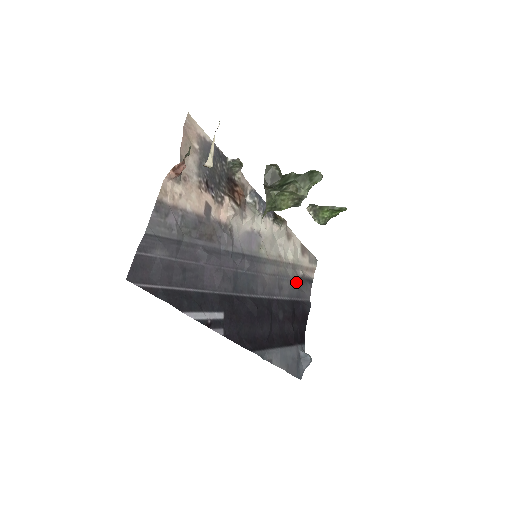
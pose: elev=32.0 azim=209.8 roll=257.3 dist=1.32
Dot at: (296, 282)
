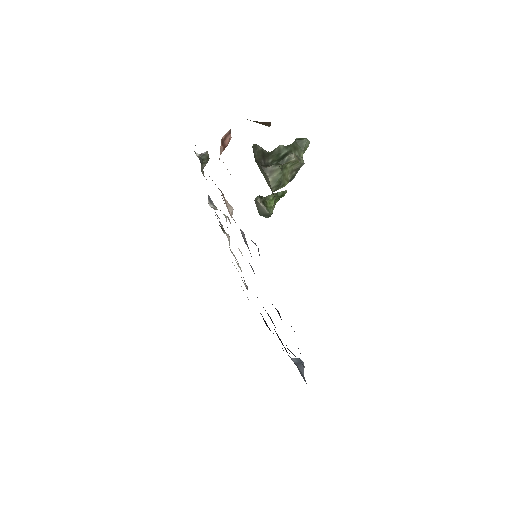
Dot at: occluded
